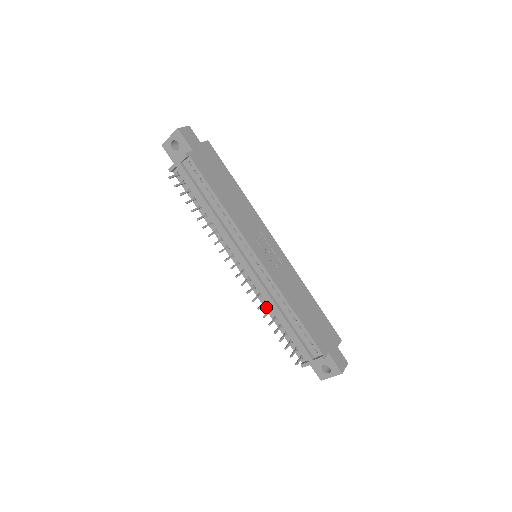
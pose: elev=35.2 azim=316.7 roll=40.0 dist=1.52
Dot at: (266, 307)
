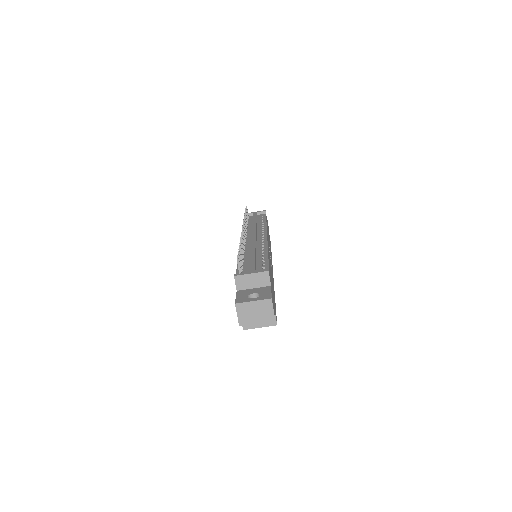
Dot at: occluded
